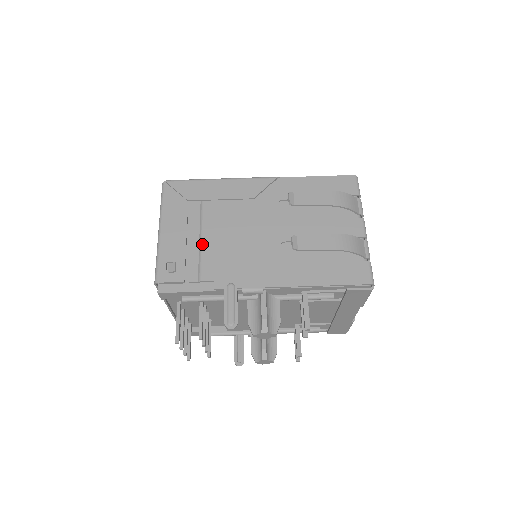
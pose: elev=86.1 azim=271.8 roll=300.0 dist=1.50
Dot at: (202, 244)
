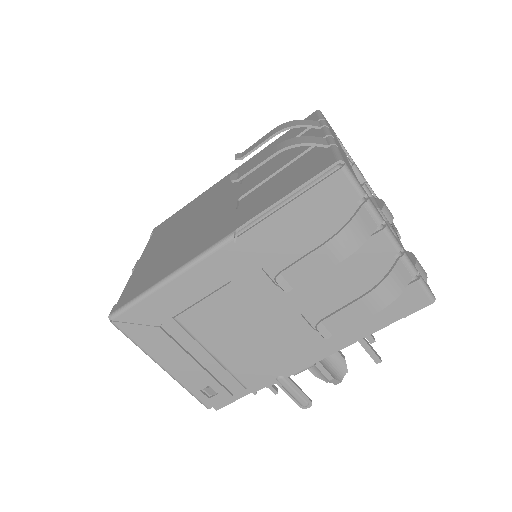
Dot at: (218, 359)
